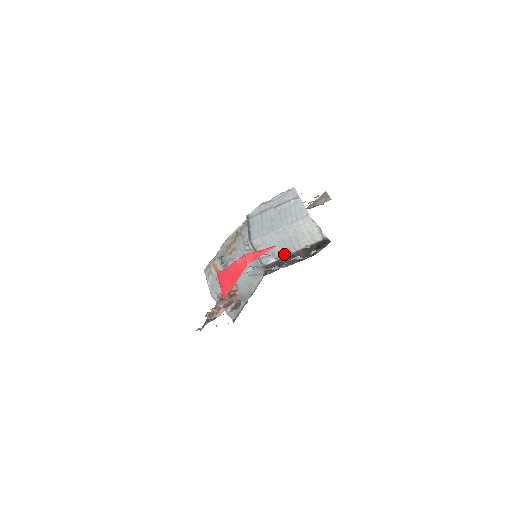
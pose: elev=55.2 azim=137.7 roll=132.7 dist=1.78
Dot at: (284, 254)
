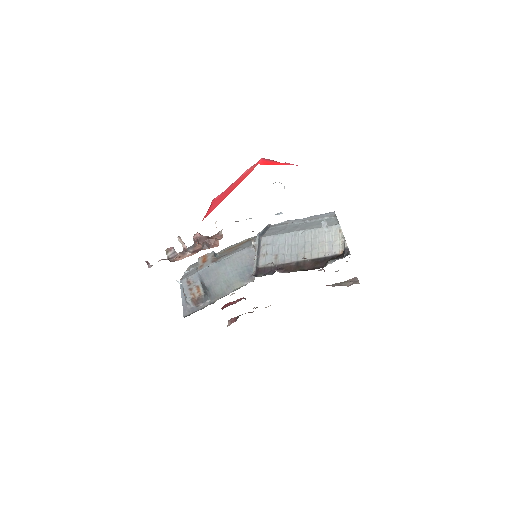
Dot at: (288, 260)
